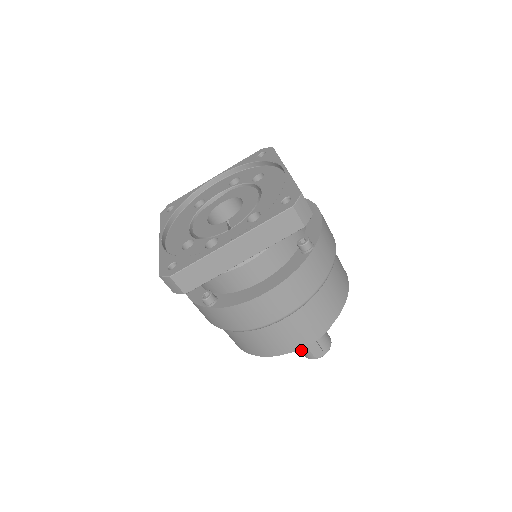
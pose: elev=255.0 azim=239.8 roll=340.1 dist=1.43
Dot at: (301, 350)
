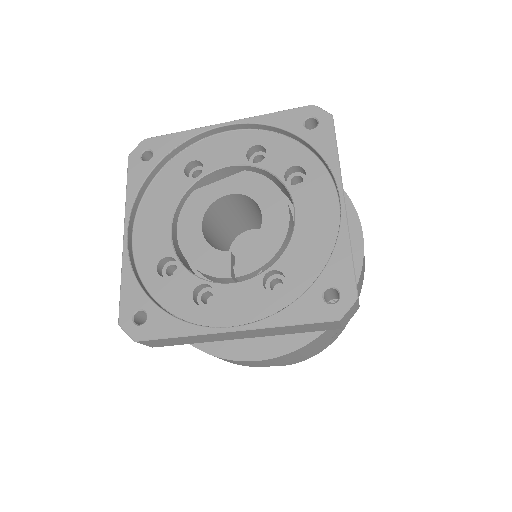
Dot at: occluded
